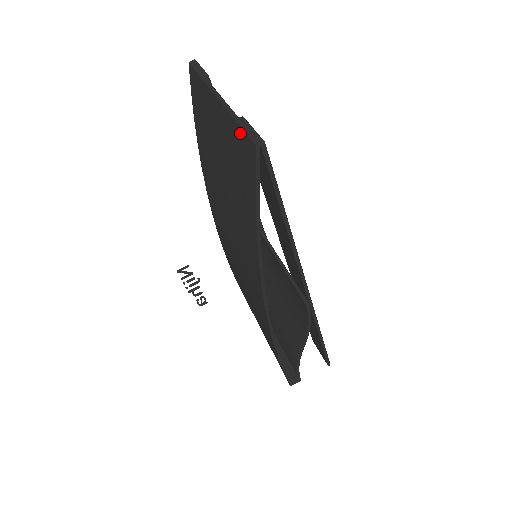
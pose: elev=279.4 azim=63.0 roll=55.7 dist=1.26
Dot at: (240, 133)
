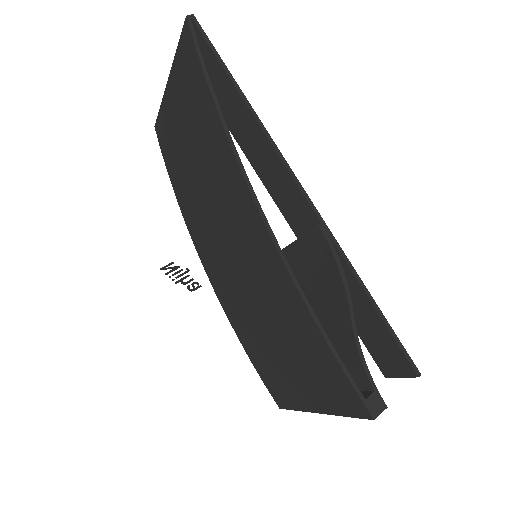
Dot at: (180, 48)
